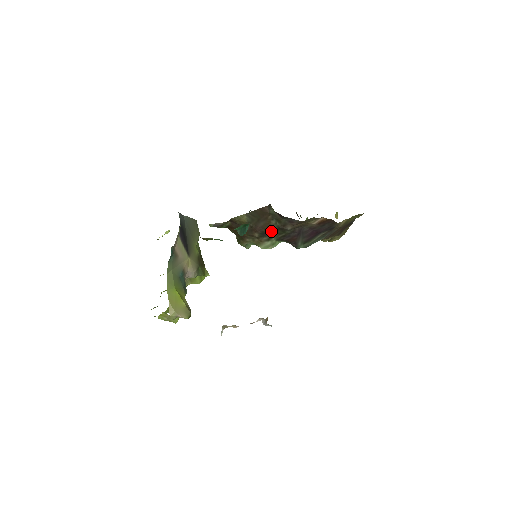
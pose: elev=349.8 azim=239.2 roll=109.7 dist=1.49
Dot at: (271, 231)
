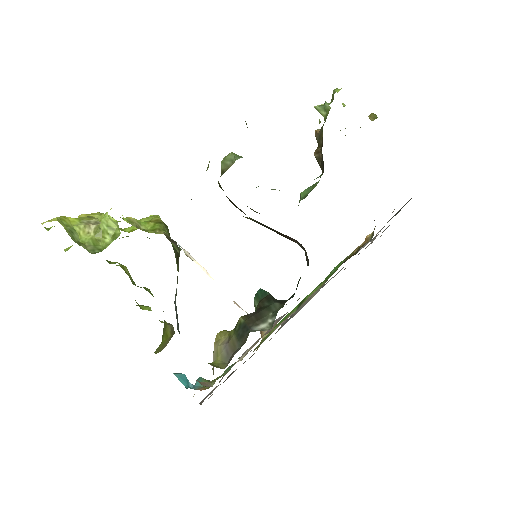
Dot at: occluded
